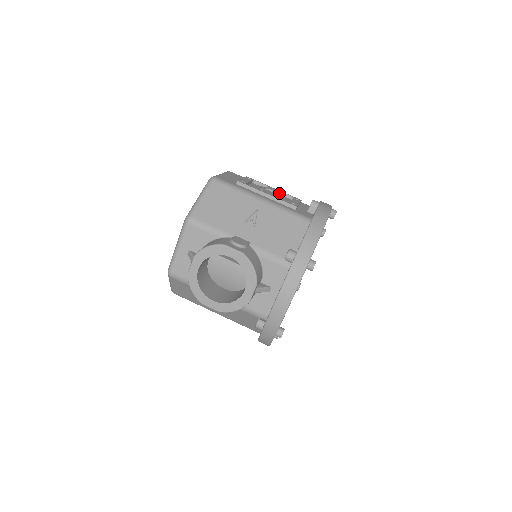
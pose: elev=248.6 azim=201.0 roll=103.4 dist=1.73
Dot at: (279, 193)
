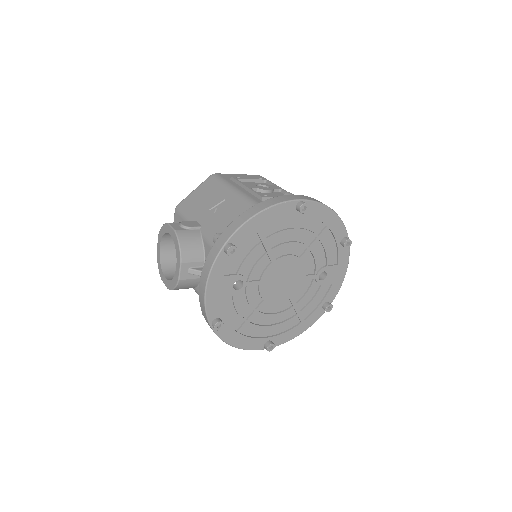
Dot at: (272, 189)
